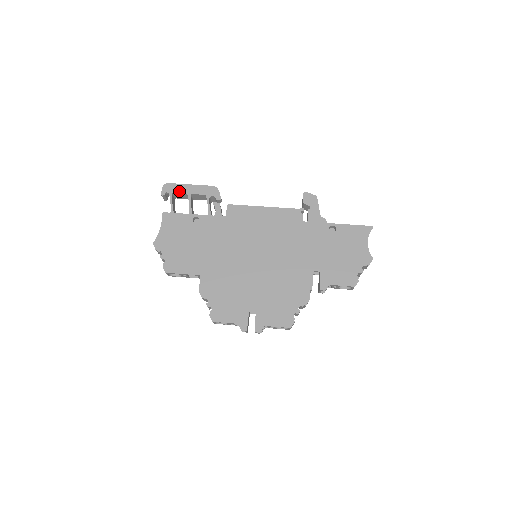
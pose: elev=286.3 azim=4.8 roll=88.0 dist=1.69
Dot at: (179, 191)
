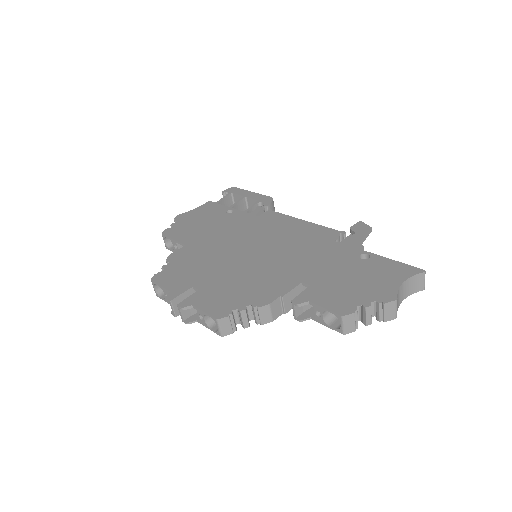
Dot at: (239, 193)
